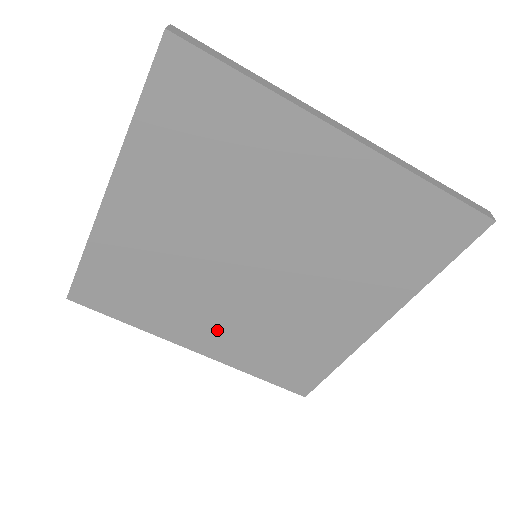
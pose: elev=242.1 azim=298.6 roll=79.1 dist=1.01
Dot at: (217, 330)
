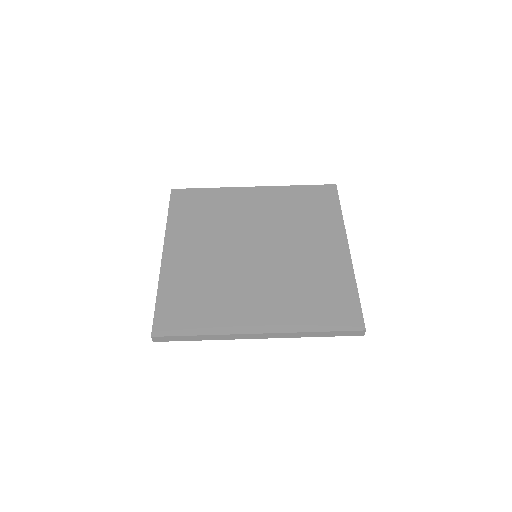
Dot at: (263, 305)
